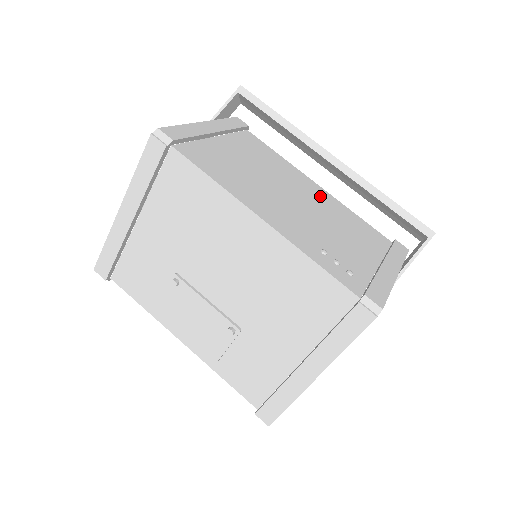
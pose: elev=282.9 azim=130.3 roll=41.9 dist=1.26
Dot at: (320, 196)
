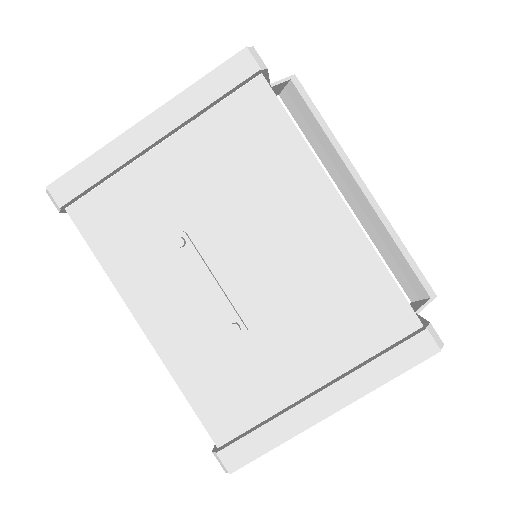
Dot at: occluded
